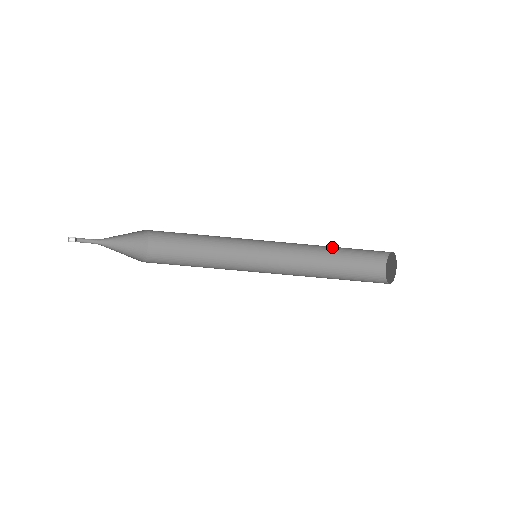
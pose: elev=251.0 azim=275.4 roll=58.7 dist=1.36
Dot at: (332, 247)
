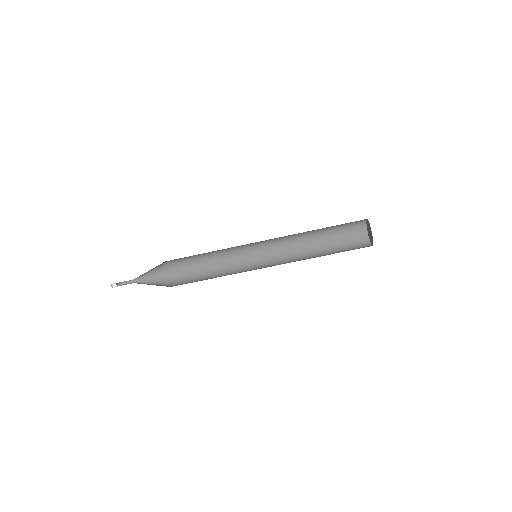
Dot at: occluded
